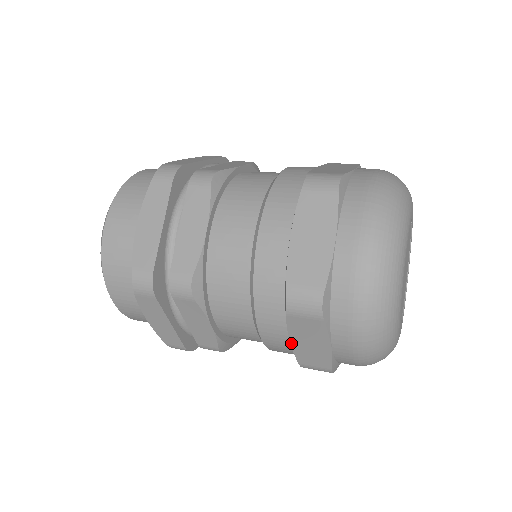
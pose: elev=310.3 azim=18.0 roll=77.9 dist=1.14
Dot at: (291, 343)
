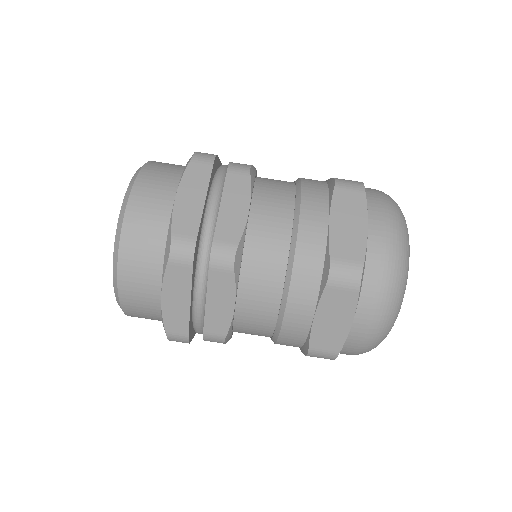
Dot at: occluded
